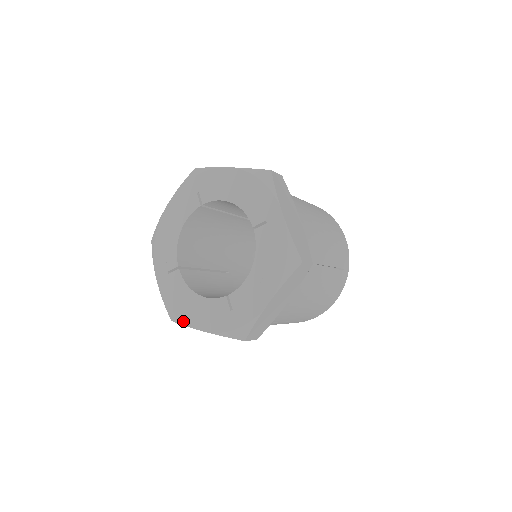
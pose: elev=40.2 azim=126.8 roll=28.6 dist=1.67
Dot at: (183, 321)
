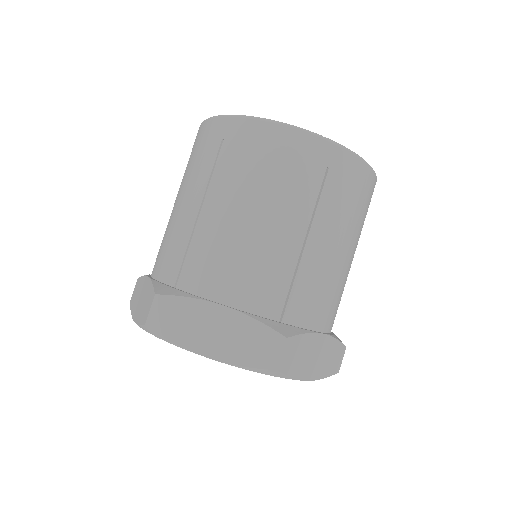
Dot at: occluded
